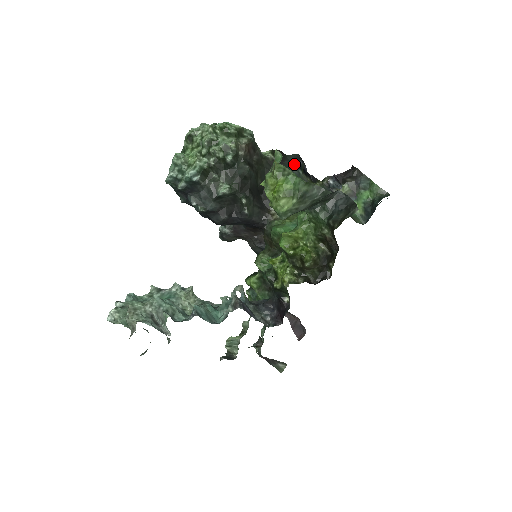
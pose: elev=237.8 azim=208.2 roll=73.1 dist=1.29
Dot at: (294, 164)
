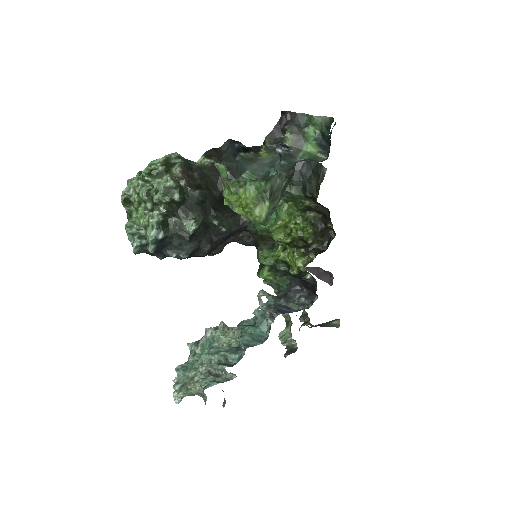
Dot at: (232, 152)
